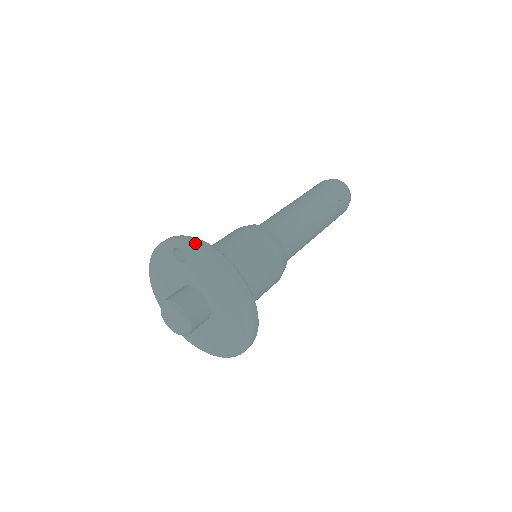
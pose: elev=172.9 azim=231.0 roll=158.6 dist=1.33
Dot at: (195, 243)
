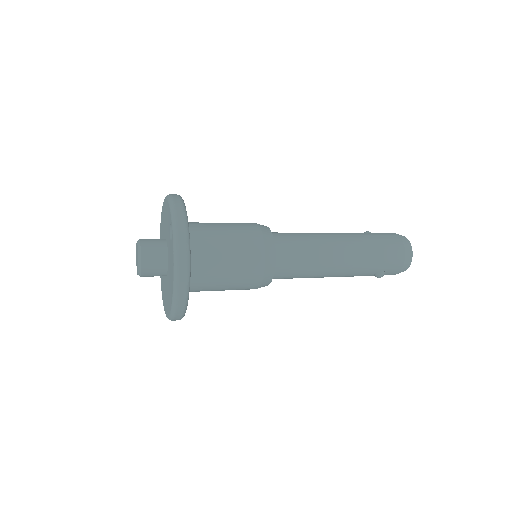
Dot at: (179, 245)
